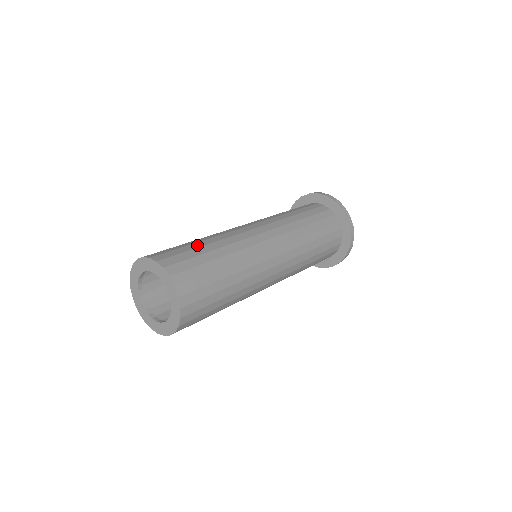
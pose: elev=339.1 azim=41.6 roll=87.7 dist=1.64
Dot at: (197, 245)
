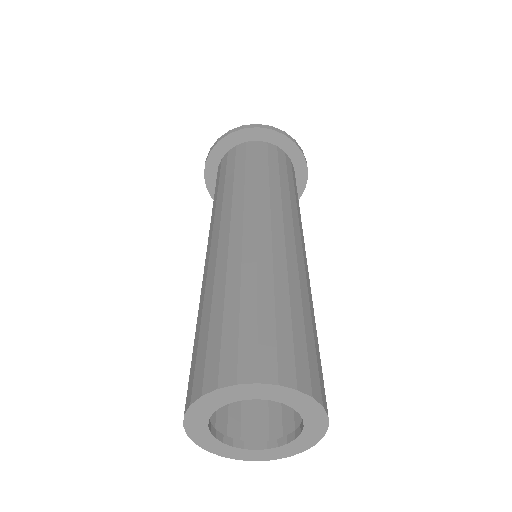
Dot at: (205, 322)
